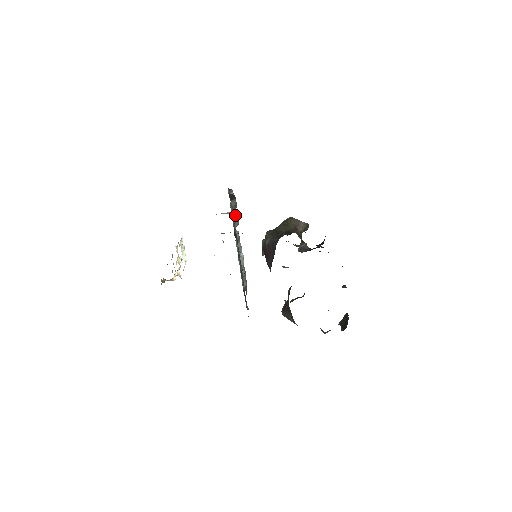
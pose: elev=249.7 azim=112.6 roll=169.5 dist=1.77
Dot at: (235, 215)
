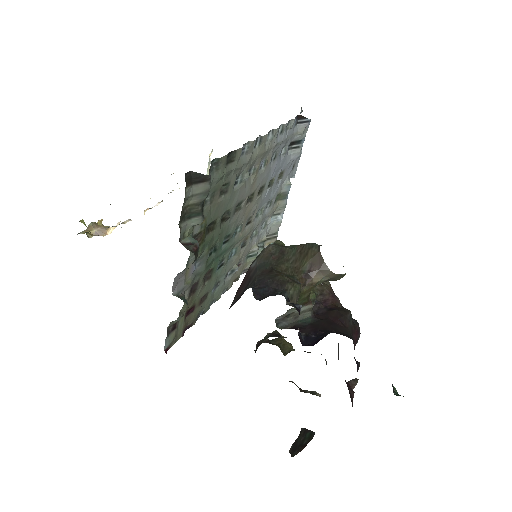
Dot at: (196, 209)
